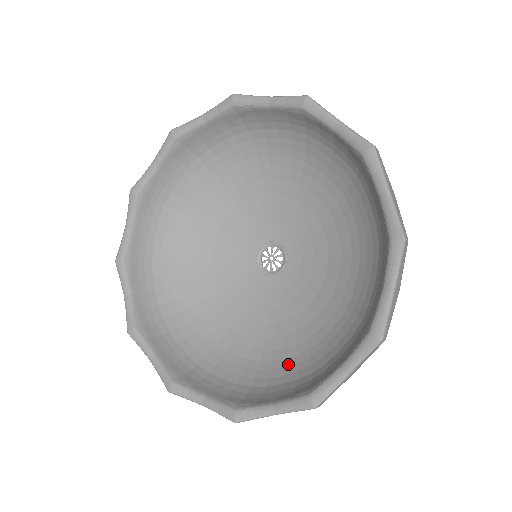
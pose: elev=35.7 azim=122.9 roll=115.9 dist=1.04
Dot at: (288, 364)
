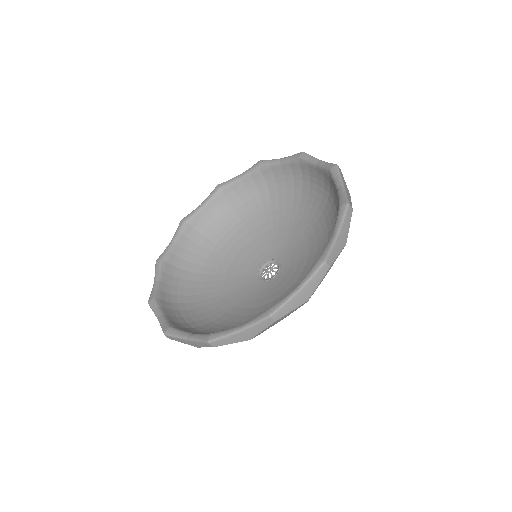
Dot at: occluded
